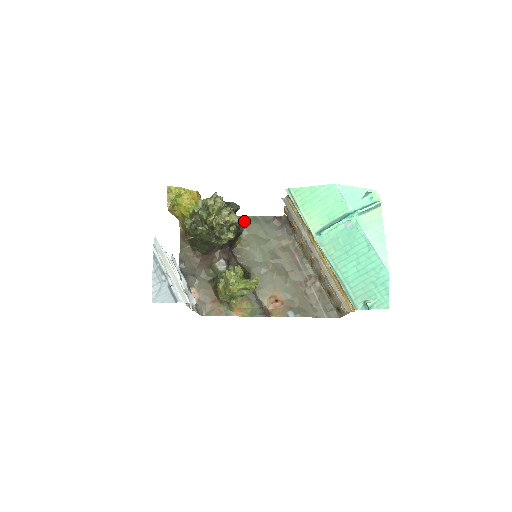
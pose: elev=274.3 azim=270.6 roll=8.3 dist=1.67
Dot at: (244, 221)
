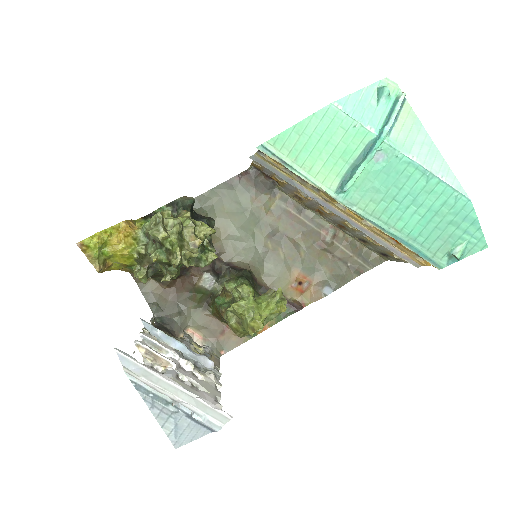
Dot at: (201, 203)
